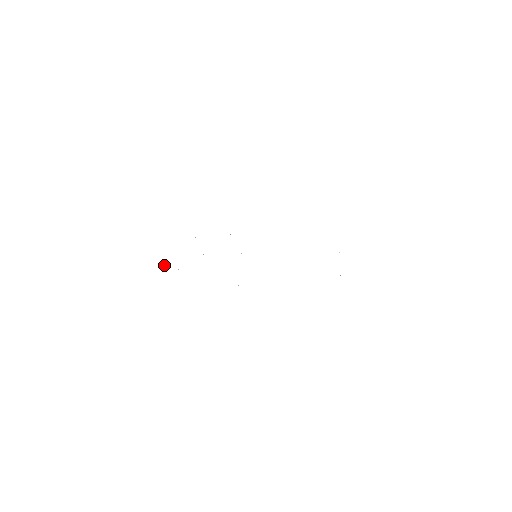
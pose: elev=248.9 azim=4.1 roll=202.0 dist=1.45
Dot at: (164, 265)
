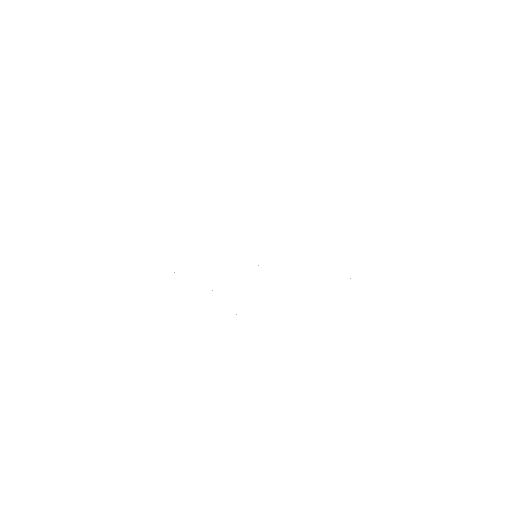
Dot at: occluded
